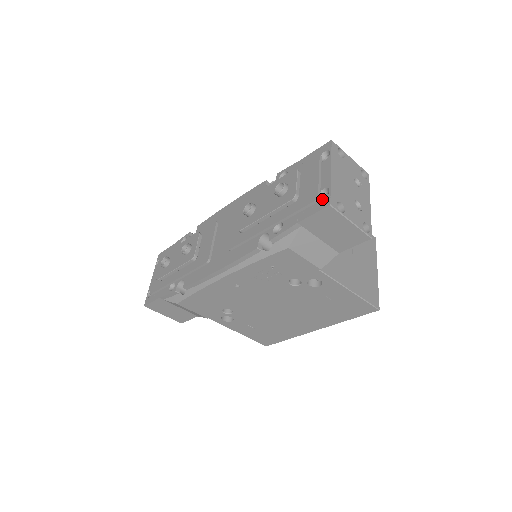
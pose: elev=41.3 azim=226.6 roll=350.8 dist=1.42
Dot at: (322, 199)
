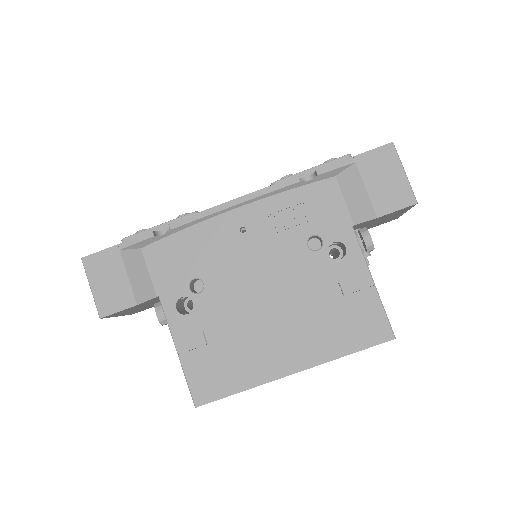
Dot at: occluded
